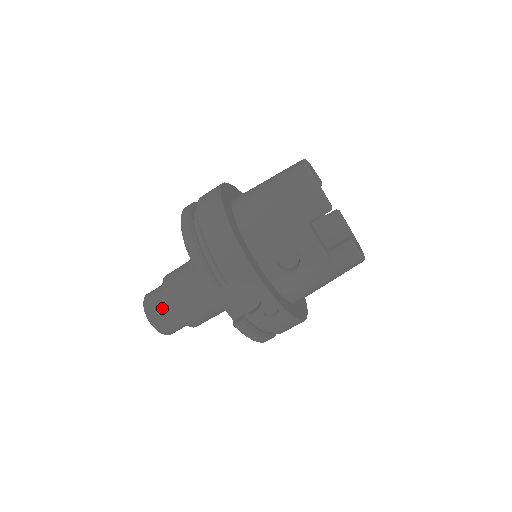
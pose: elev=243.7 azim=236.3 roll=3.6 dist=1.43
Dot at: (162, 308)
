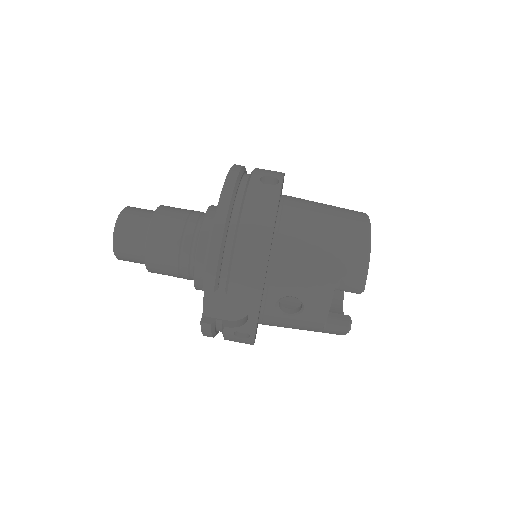
Dot at: (136, 240)
